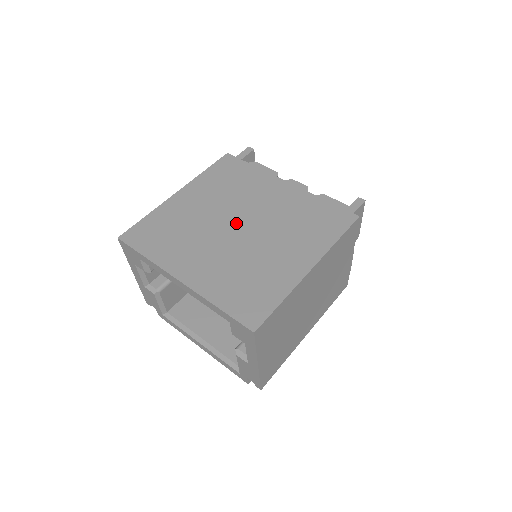
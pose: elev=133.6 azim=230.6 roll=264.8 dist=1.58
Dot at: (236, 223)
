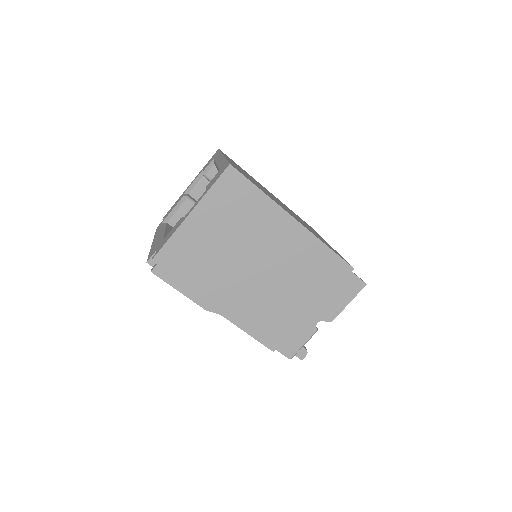
Dot at: occluded
